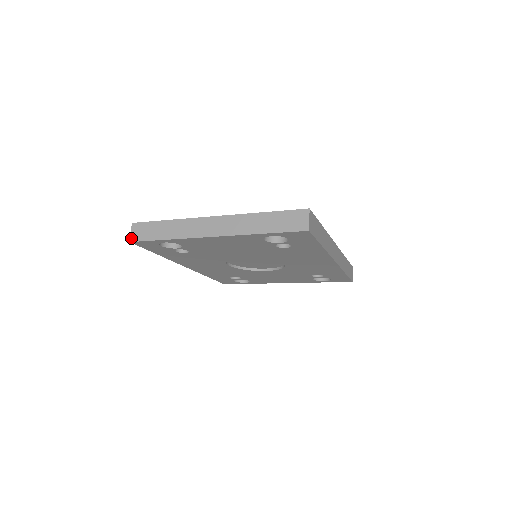
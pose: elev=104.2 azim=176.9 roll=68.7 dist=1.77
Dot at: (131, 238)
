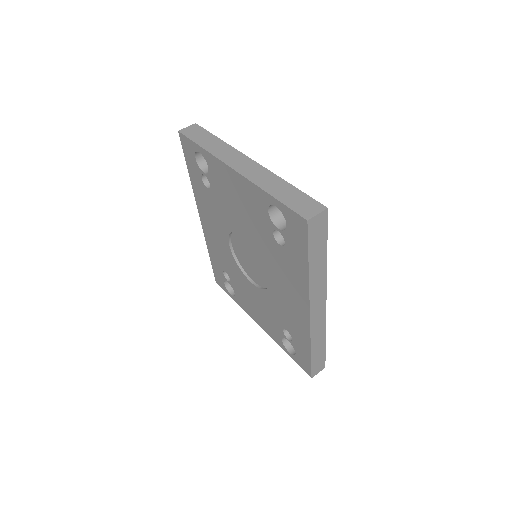
Dot at: (182, 130)
